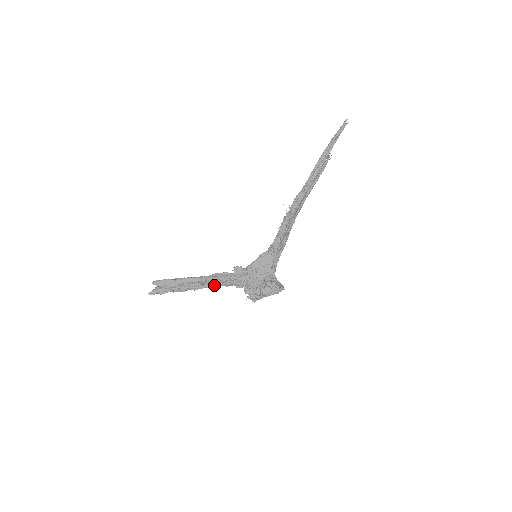
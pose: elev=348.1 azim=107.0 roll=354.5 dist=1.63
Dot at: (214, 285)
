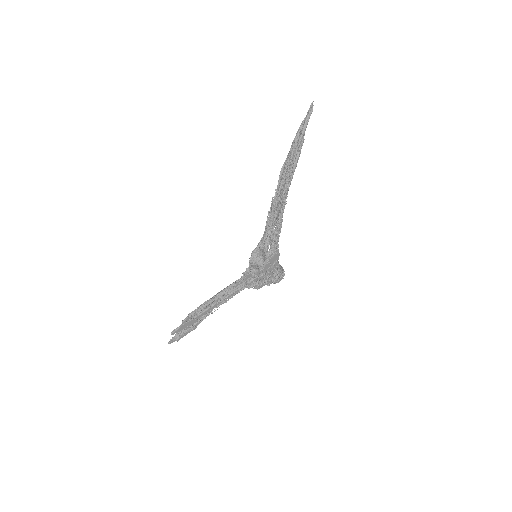
Dot at: occluded
